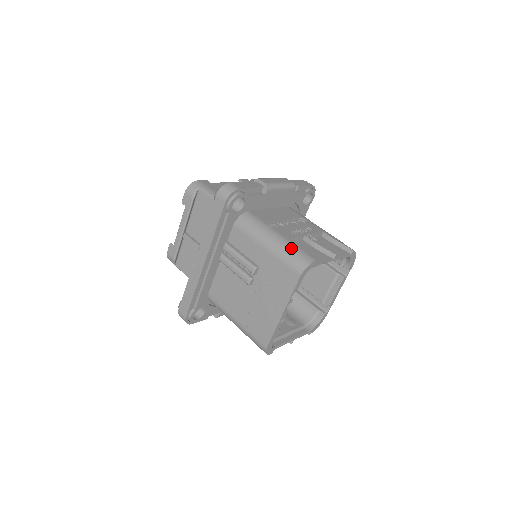
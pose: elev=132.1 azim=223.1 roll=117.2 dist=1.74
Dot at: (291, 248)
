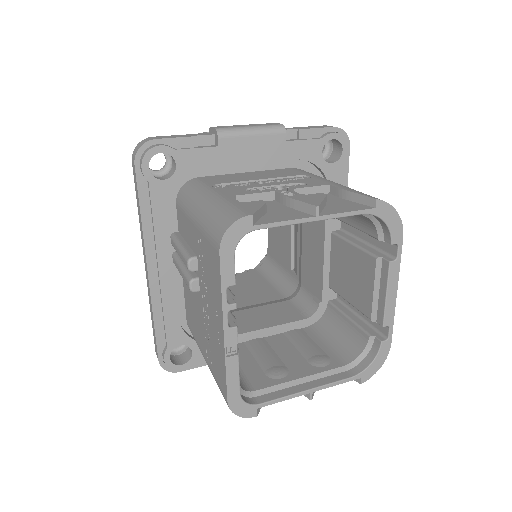
Dot at: (219, 207)
